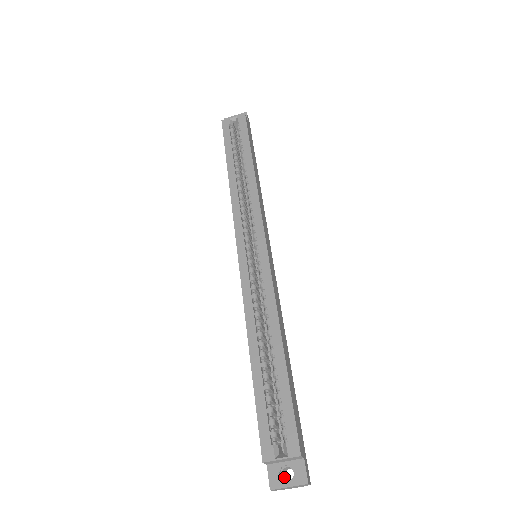
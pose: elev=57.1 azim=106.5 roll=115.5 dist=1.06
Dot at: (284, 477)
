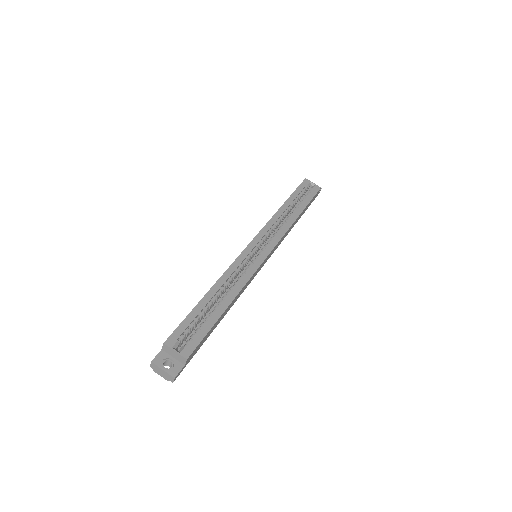
Dot at: occluded
